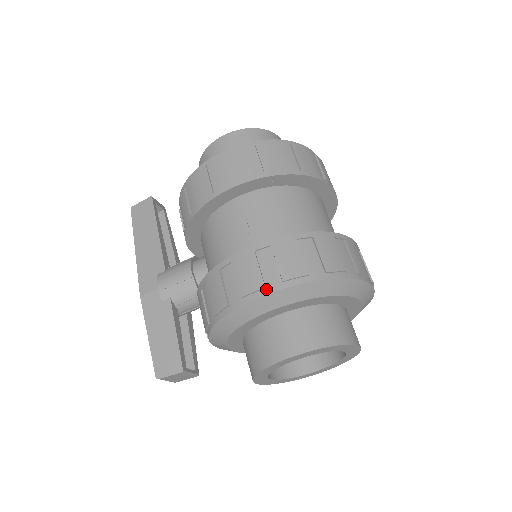
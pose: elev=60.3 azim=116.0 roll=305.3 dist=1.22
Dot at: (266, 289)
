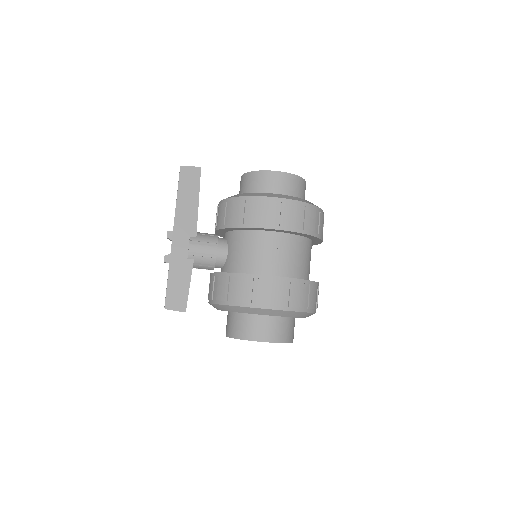
Dot at: (278, 307)
